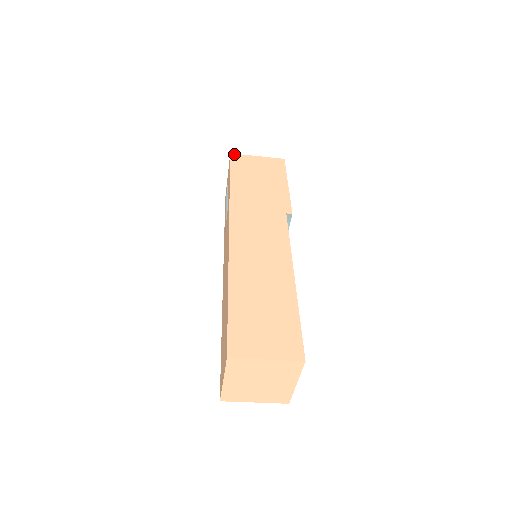
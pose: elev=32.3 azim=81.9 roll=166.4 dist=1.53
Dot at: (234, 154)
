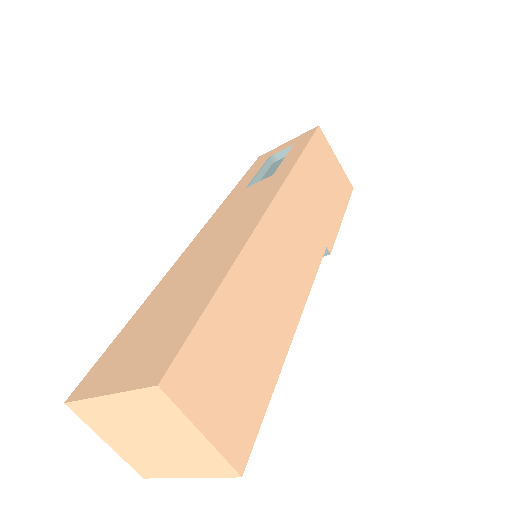
Dot at: (321, 130)
